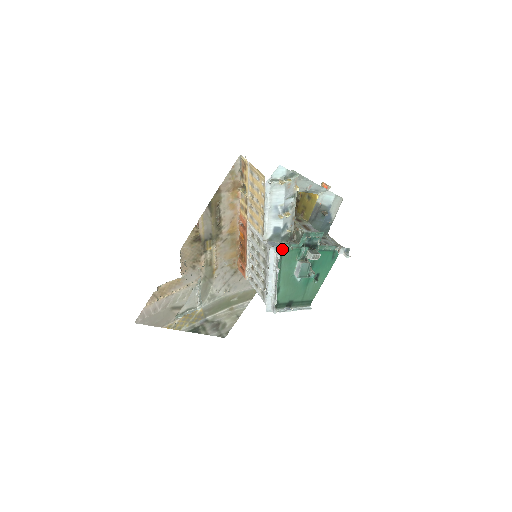
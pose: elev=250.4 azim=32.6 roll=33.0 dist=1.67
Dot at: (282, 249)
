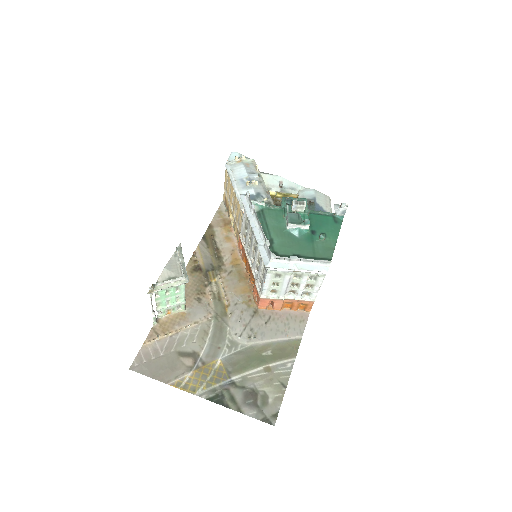
Dot at: (260, 206)
